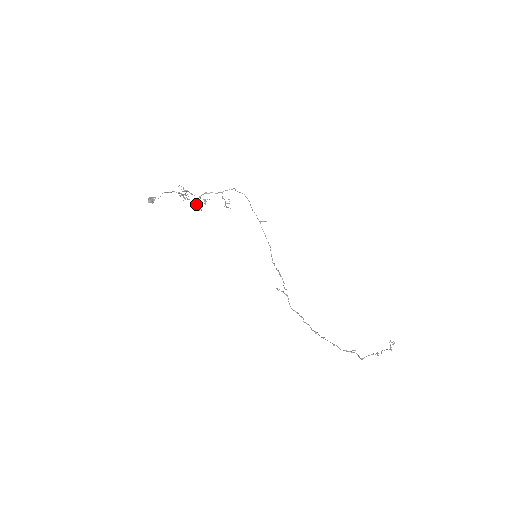
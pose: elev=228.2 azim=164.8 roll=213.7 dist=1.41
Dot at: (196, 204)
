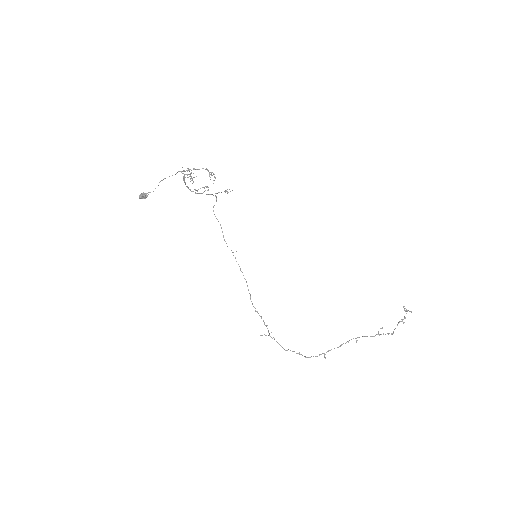
Dot at: (210, 172)
